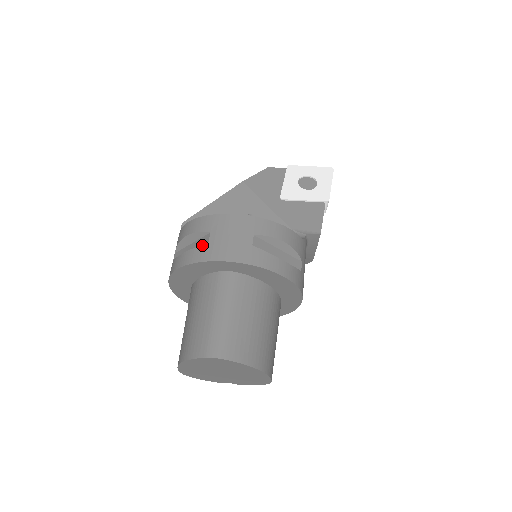
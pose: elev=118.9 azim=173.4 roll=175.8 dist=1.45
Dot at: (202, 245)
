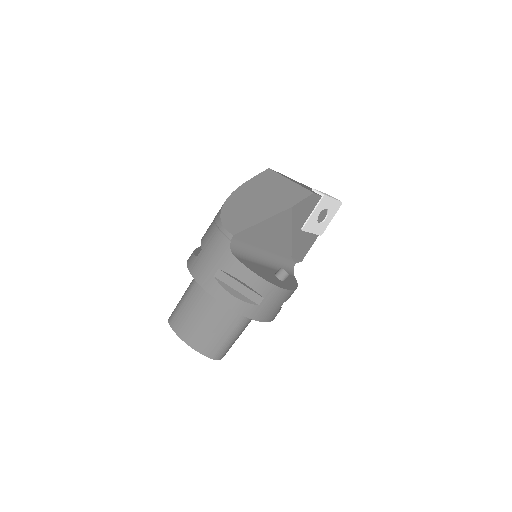
Dot at: (254, 305)
